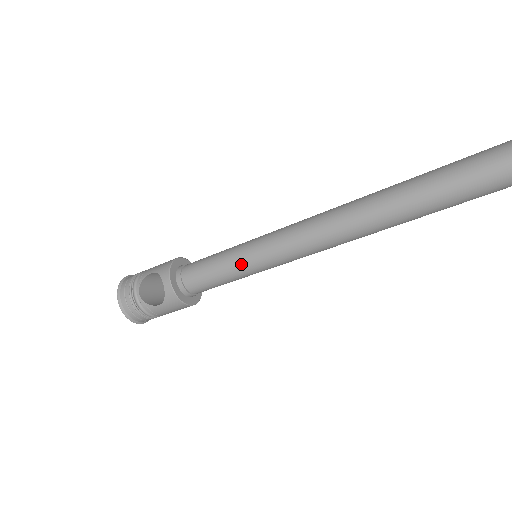
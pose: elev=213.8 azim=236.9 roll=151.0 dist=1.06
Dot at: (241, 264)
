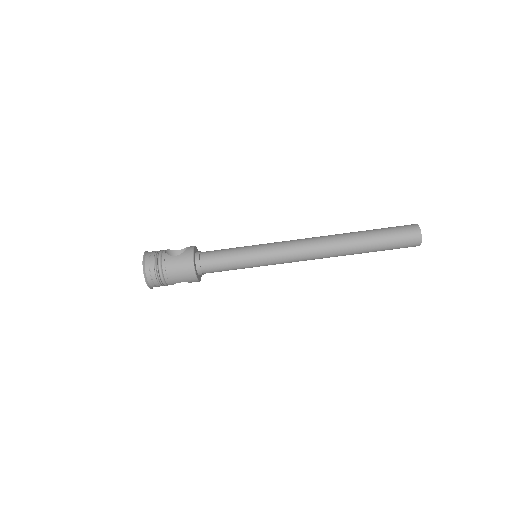
Dot at: (248, 248)
